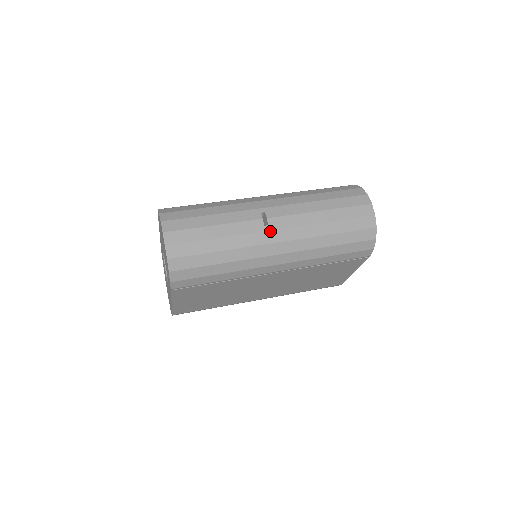
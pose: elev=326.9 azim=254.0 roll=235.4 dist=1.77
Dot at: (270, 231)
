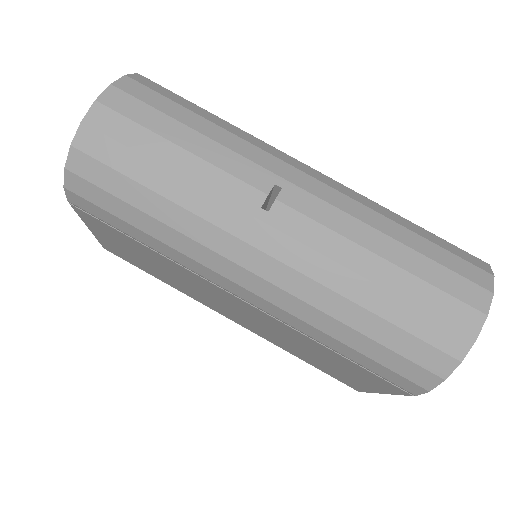
Dot at: (263, 223)
